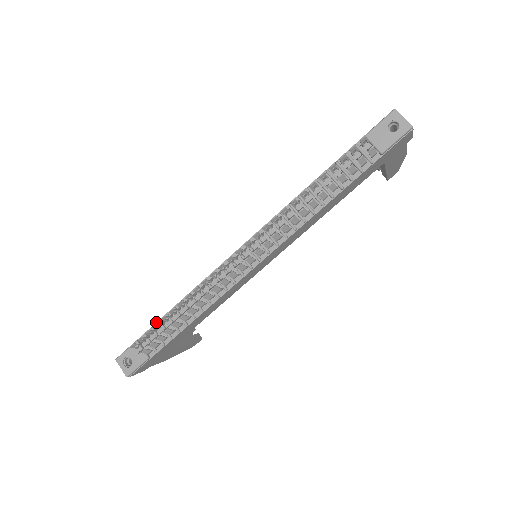
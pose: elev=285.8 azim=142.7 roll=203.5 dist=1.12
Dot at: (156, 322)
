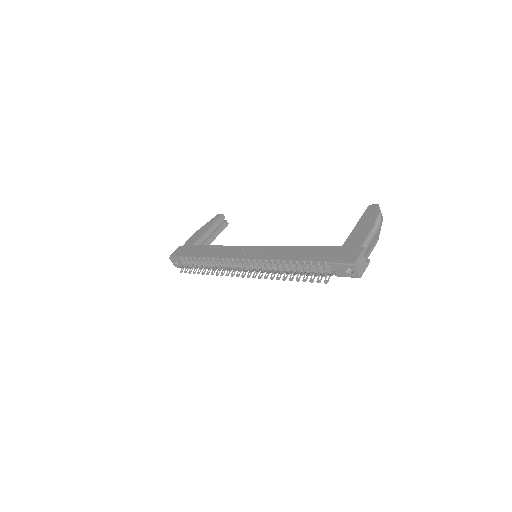
Dot at: (193, 257)
